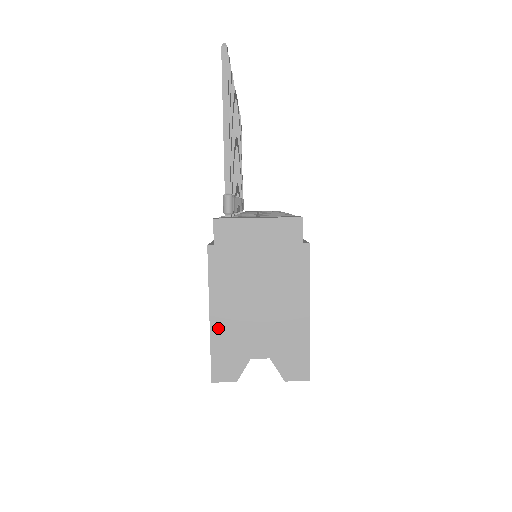
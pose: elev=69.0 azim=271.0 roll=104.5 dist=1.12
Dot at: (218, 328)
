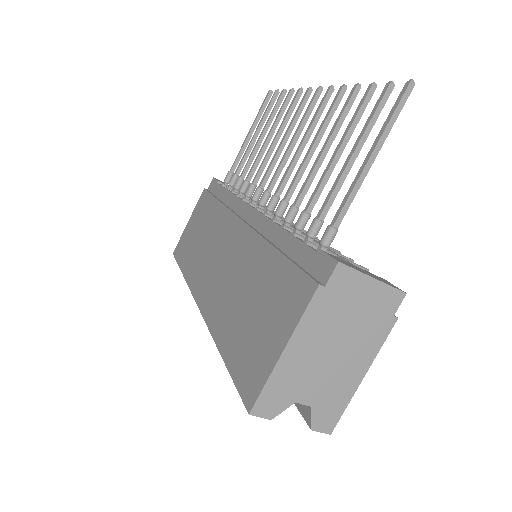
Dot at: (284, 366)
